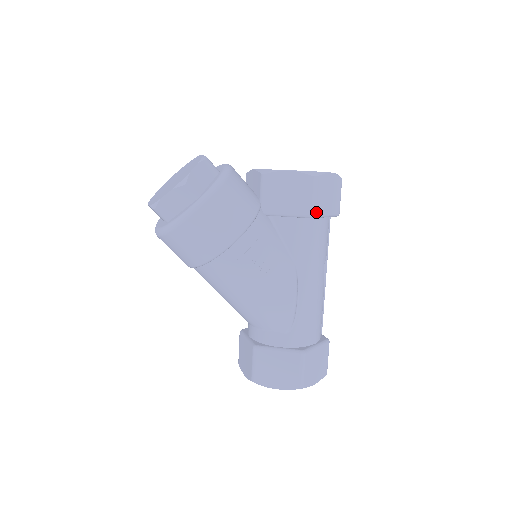
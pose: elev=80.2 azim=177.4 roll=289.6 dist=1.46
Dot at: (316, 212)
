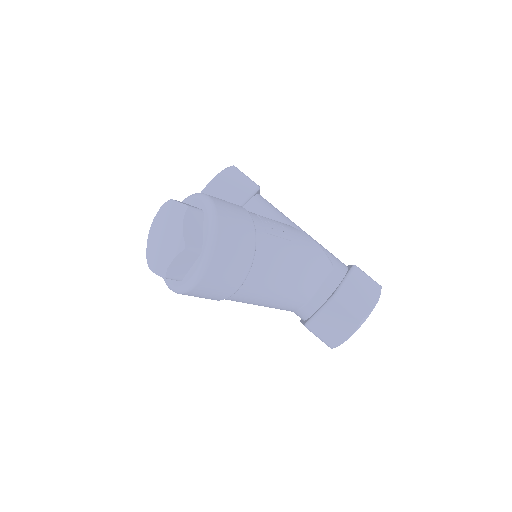
Dot at: (257, 185)
